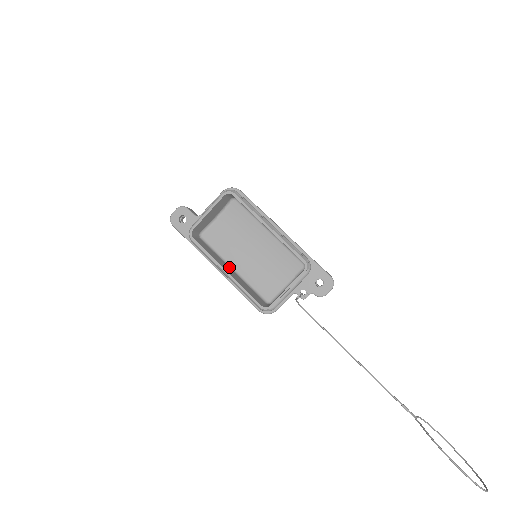
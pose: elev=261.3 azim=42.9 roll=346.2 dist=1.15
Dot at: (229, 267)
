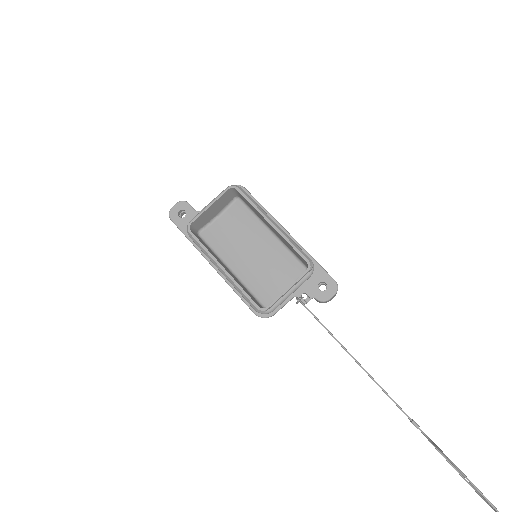
Dot at: (226, 267)
